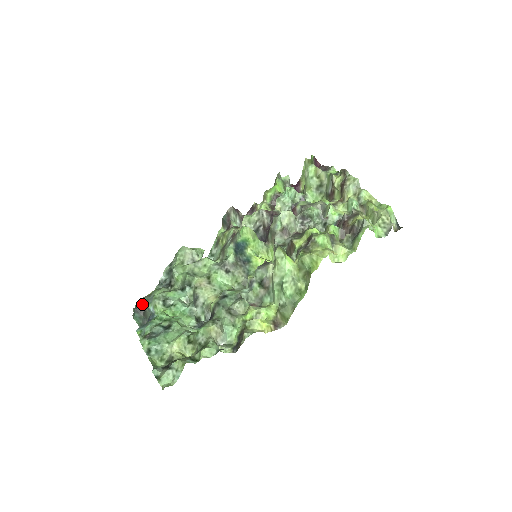
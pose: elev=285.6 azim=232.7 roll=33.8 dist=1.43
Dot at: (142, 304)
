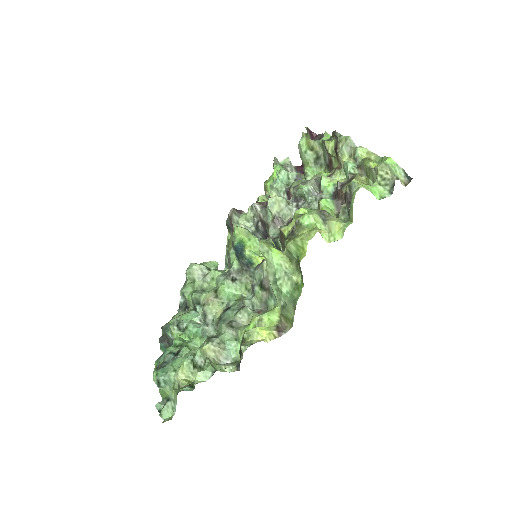
Dot at: (163, 332)
